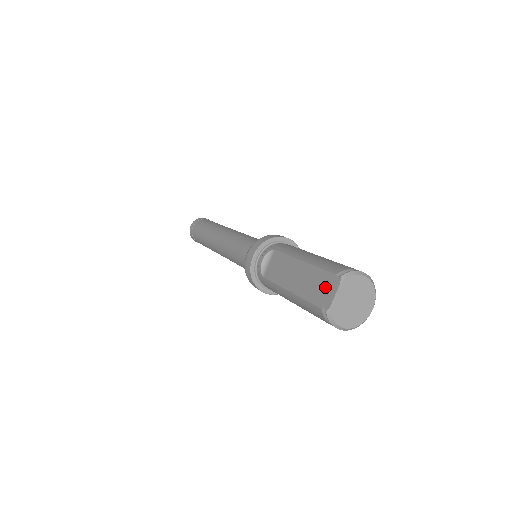
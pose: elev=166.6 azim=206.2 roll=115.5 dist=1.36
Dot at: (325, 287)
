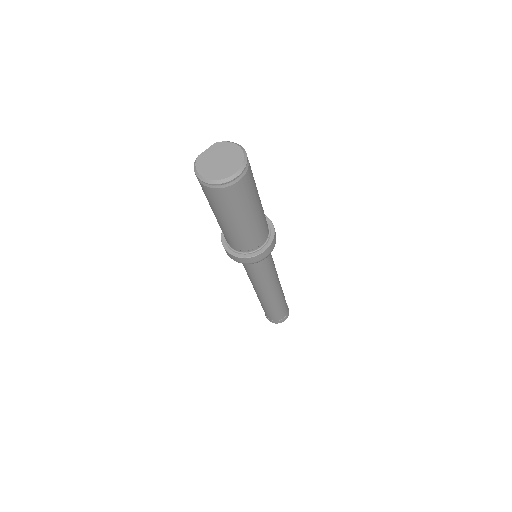
Dot at: occluded
